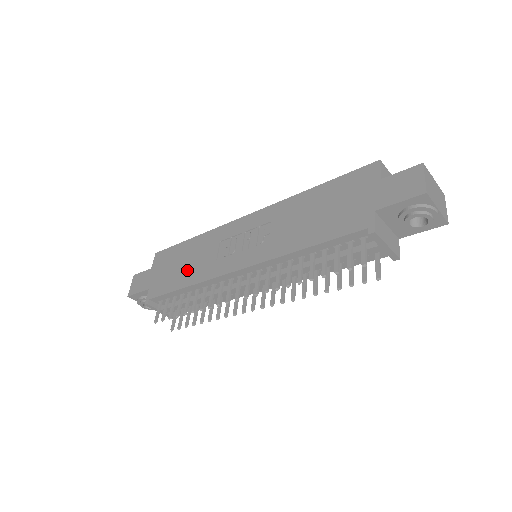
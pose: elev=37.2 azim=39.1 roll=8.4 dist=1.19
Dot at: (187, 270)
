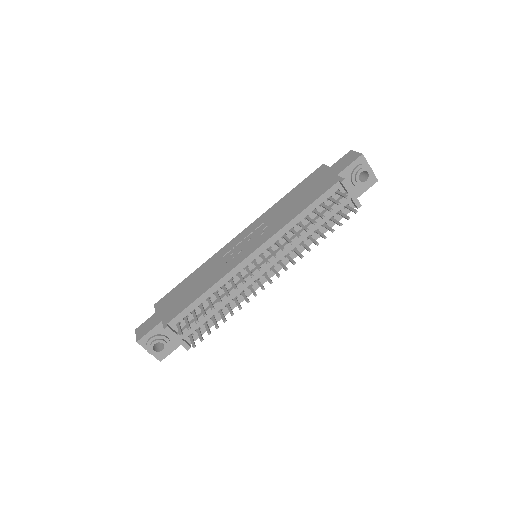
Dot at: (200, 285)
